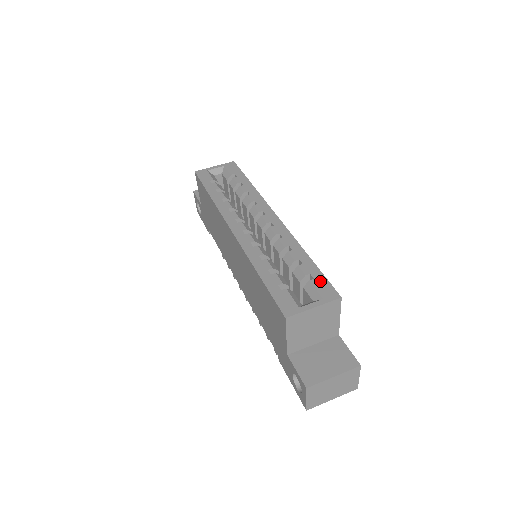
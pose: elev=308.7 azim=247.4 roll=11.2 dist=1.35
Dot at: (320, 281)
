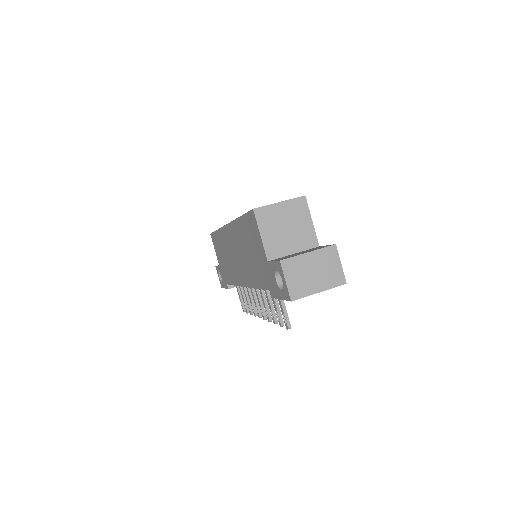
Dot at: occluded
